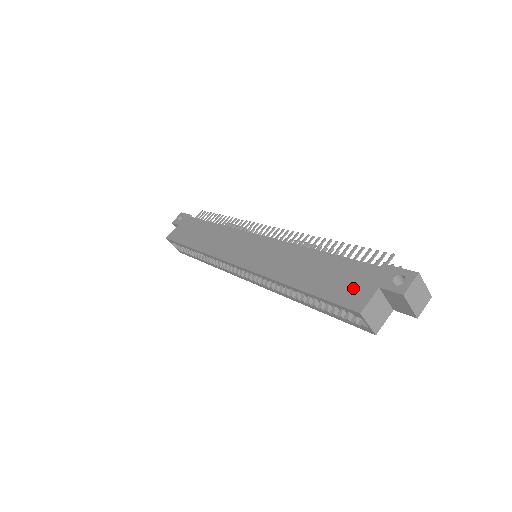
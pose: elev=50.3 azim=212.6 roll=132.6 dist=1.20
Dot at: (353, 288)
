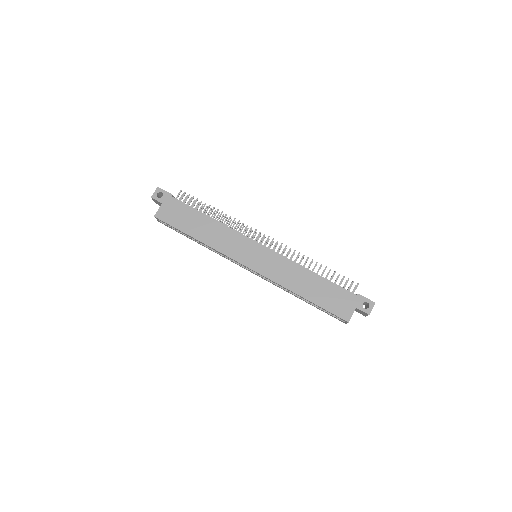
Dot at: (342, 306)
